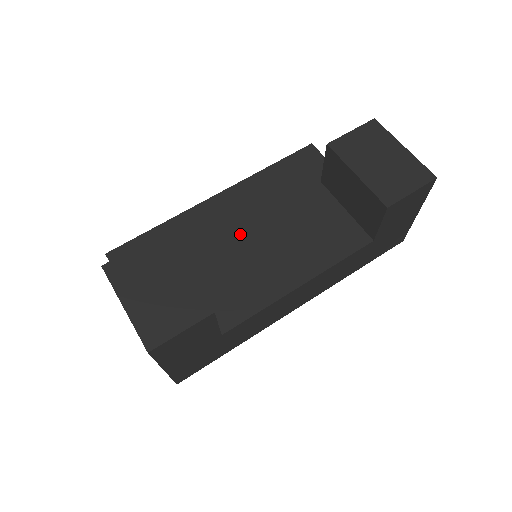
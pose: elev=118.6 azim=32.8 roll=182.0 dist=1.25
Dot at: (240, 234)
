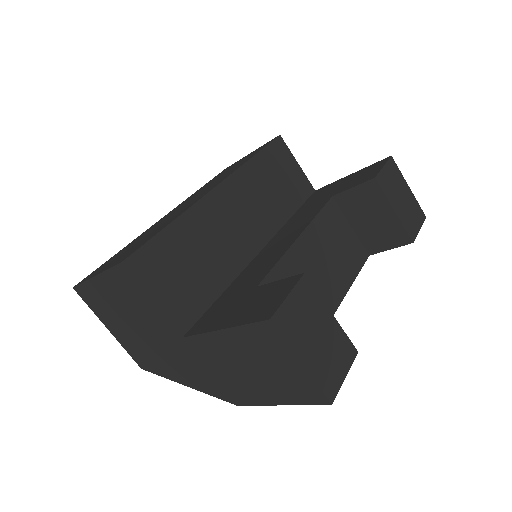
Dot at: (296, 251)
